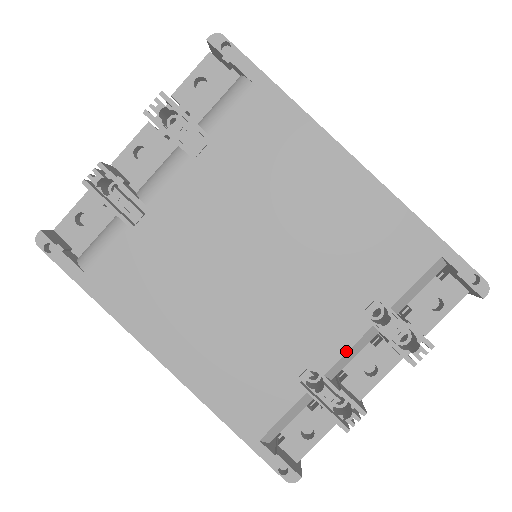
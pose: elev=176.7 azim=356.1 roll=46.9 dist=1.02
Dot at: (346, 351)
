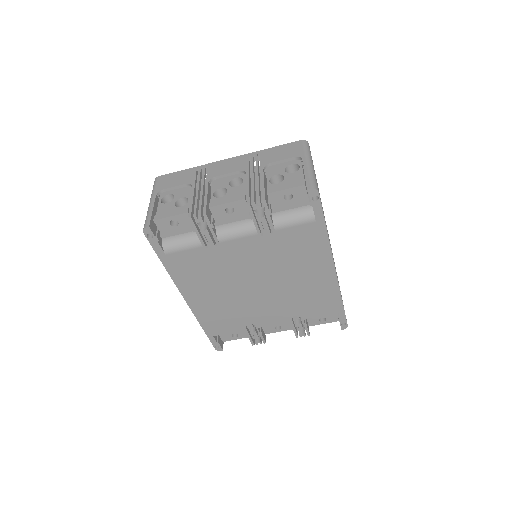
Dot at: occluded
